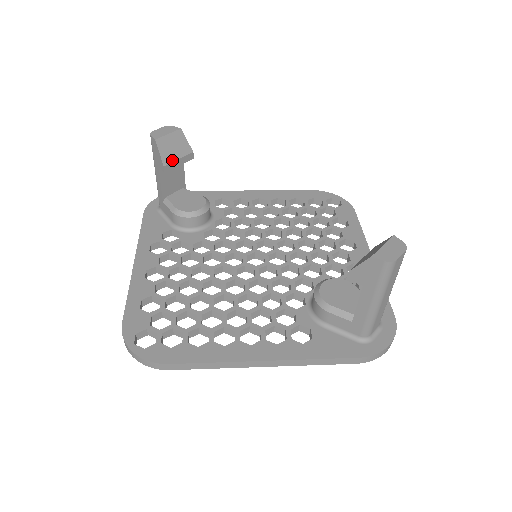
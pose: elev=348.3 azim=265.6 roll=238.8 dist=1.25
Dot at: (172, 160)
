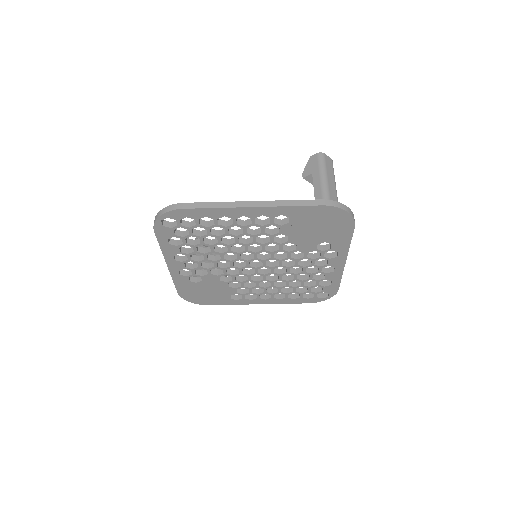
Dot at: (205, 246)
